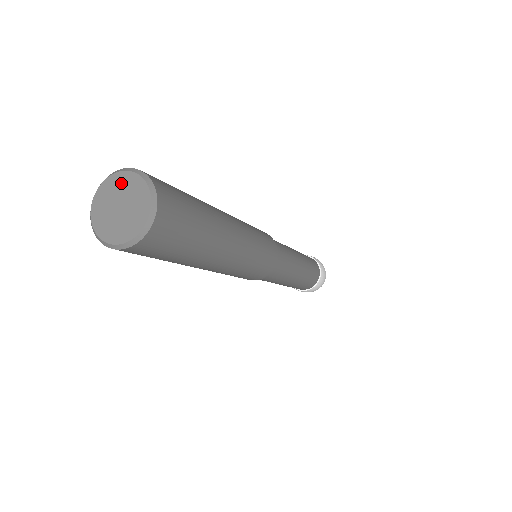
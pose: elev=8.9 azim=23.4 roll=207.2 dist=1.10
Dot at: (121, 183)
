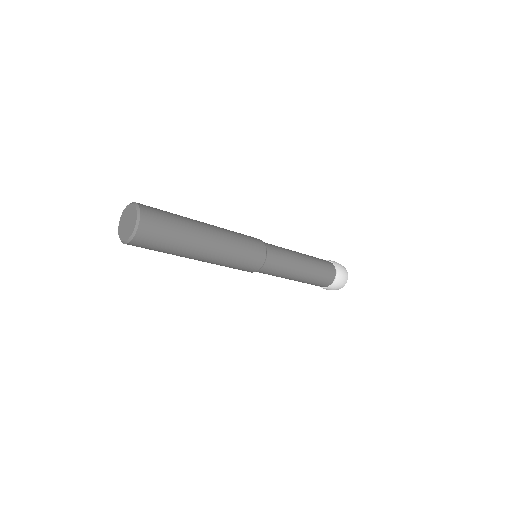
Dot at: (127, 211)
